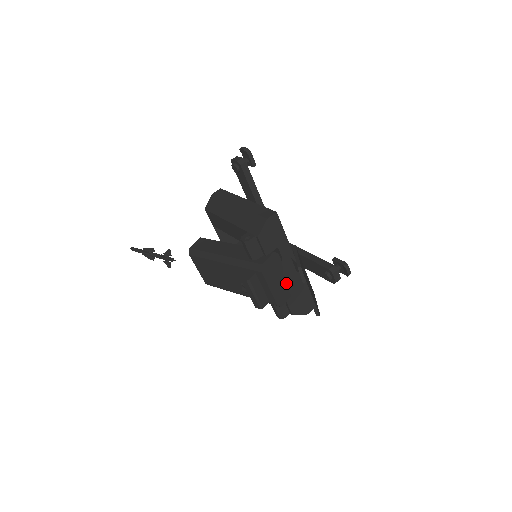
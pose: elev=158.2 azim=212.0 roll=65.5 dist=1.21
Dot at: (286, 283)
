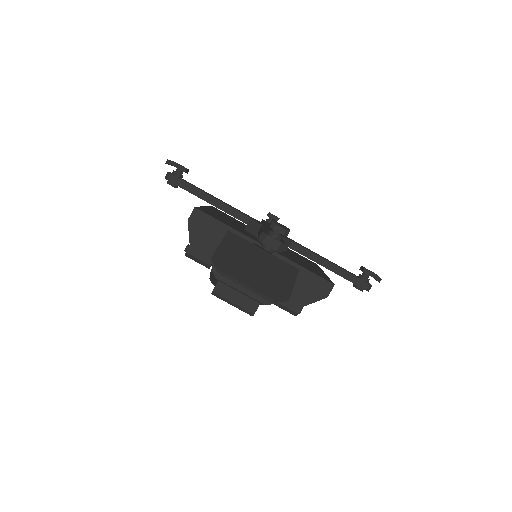
Dot at: occluded
